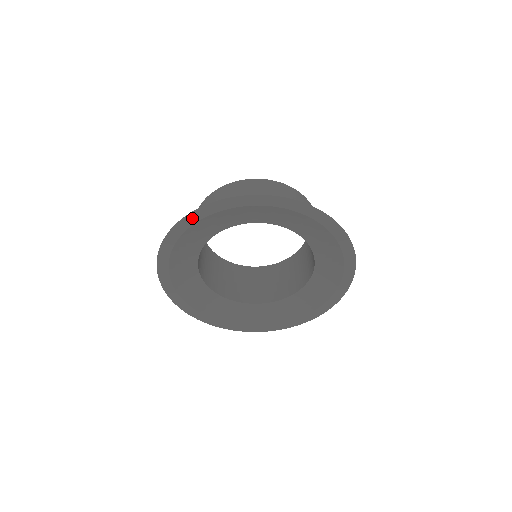
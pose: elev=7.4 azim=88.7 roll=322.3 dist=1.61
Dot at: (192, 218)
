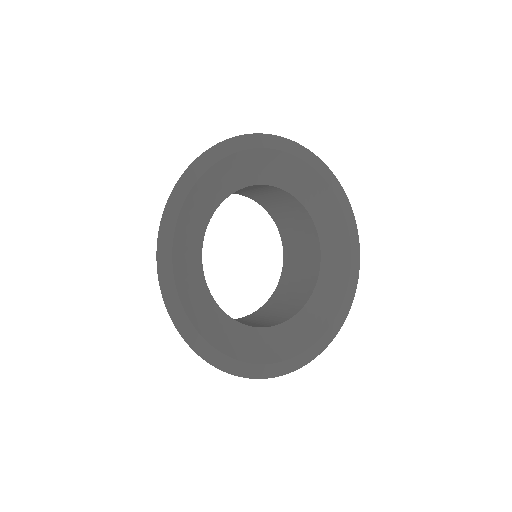
Dot at: (283, 144)
